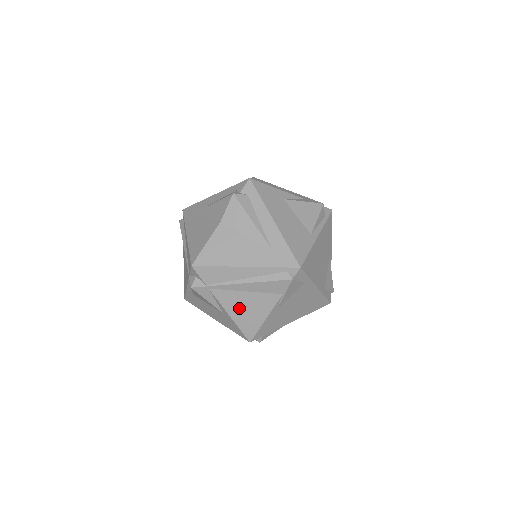
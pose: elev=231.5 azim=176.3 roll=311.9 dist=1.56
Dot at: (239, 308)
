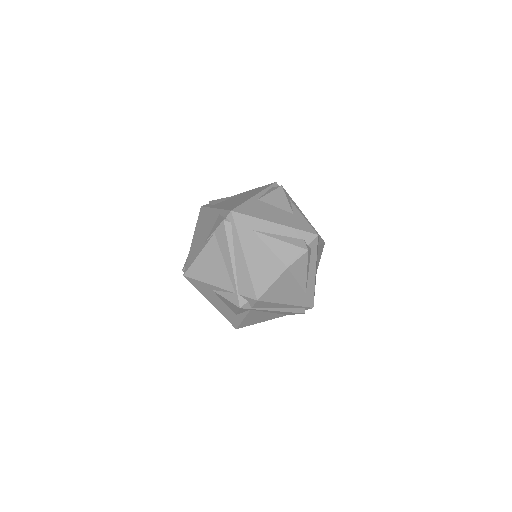
Dot at: (254, 318)
